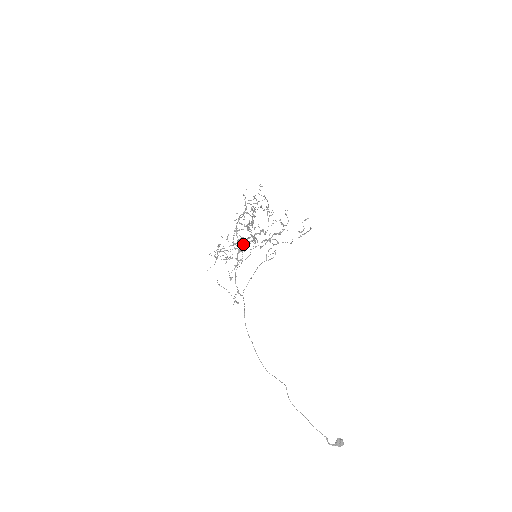
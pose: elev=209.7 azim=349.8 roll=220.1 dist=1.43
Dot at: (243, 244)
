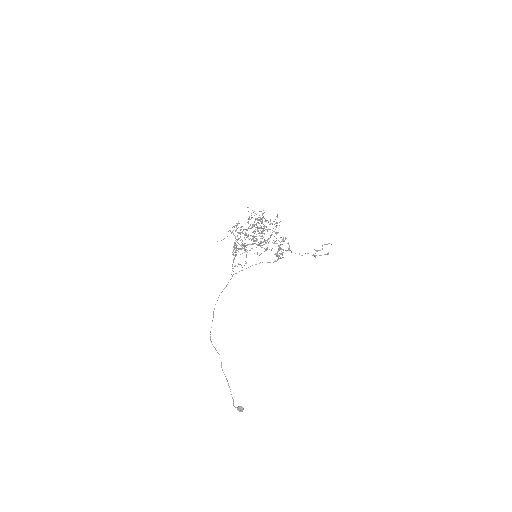
Dot at: occluded
